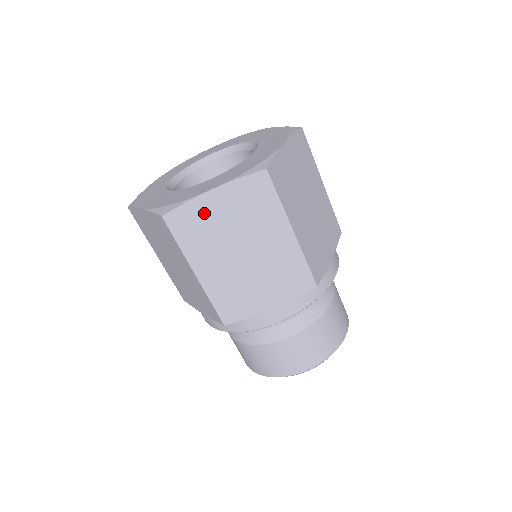
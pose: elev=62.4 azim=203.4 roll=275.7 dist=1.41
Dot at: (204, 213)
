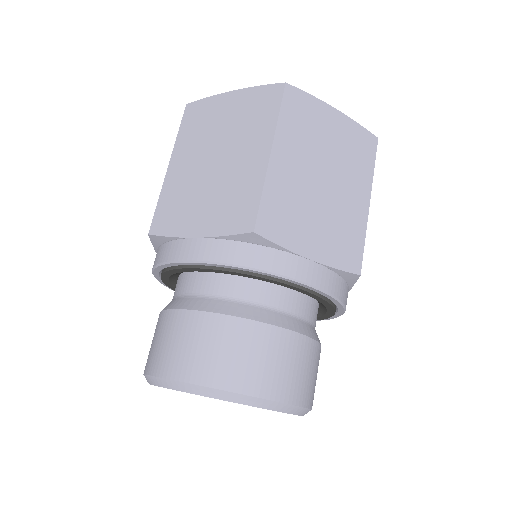
Dot at: (318, 117)
